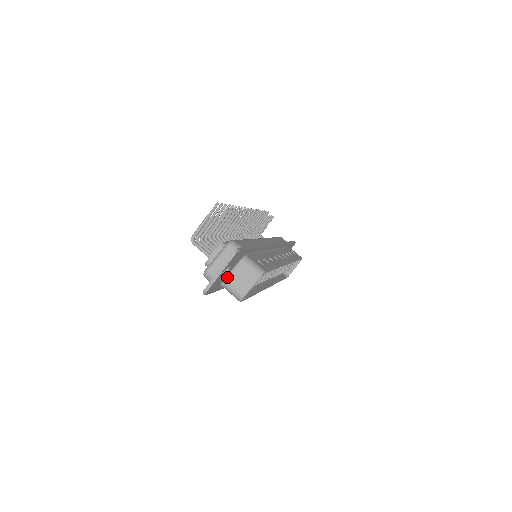
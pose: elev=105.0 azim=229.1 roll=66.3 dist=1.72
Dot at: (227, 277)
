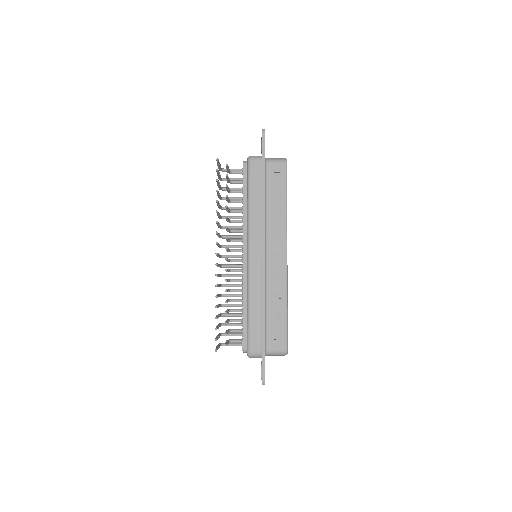
Dot at: occluded
